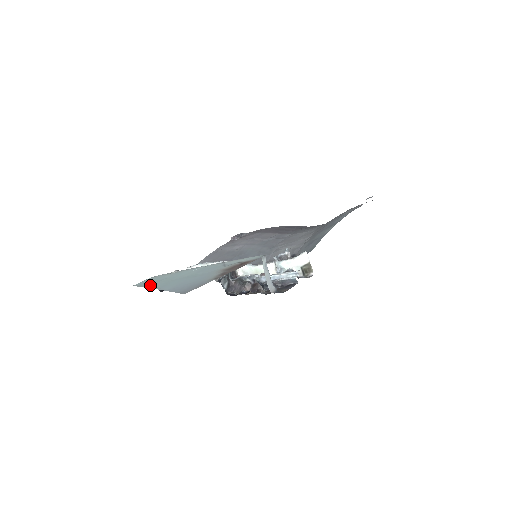
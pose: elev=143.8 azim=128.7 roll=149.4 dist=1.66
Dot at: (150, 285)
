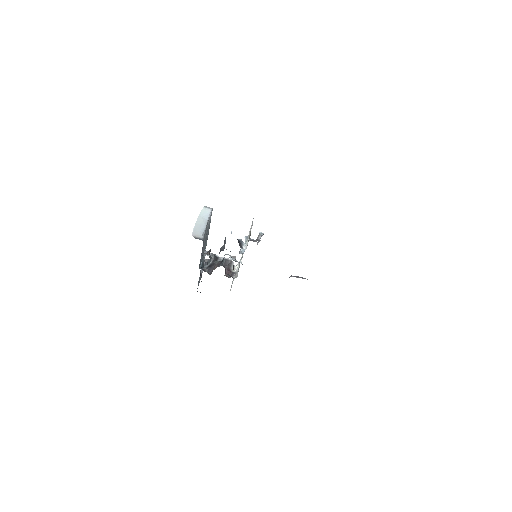
Dot at: occluded
